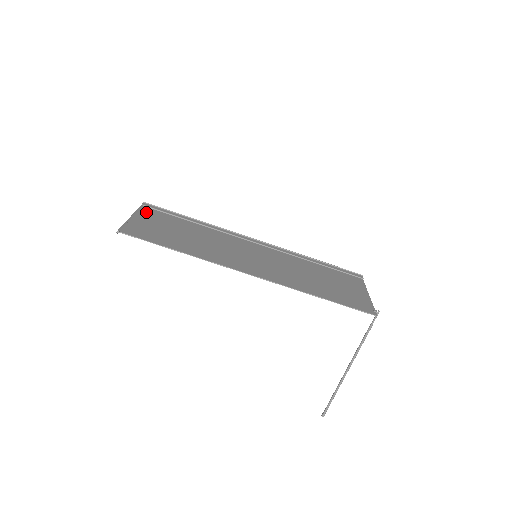
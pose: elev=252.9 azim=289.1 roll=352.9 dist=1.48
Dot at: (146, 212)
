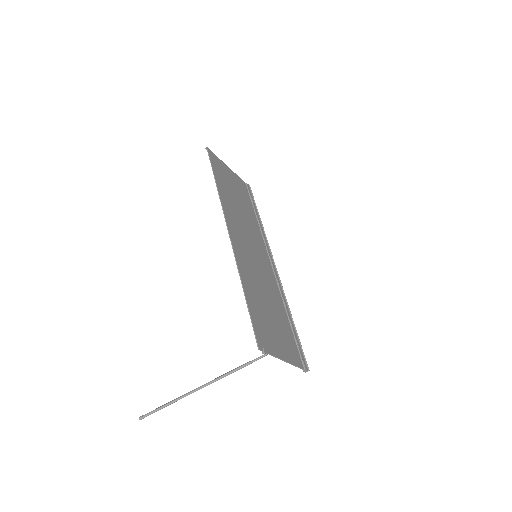
Dot at: (241, 182)
